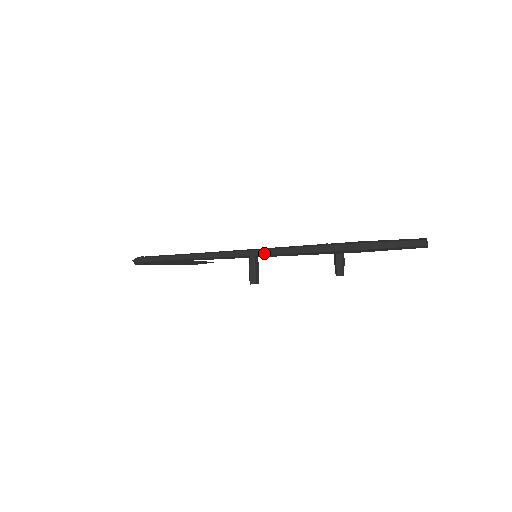
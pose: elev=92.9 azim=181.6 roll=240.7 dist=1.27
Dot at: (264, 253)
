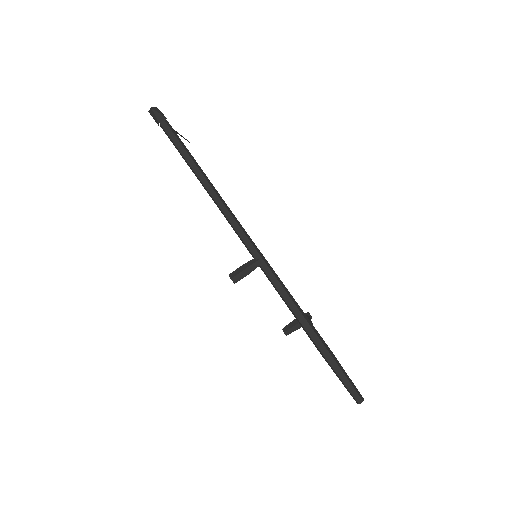
Dot at: (268, 274)
